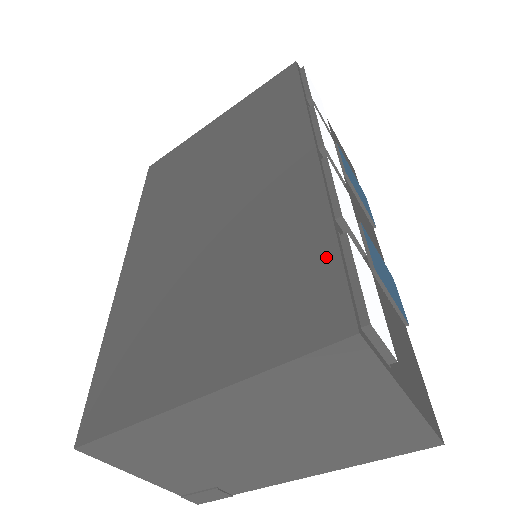
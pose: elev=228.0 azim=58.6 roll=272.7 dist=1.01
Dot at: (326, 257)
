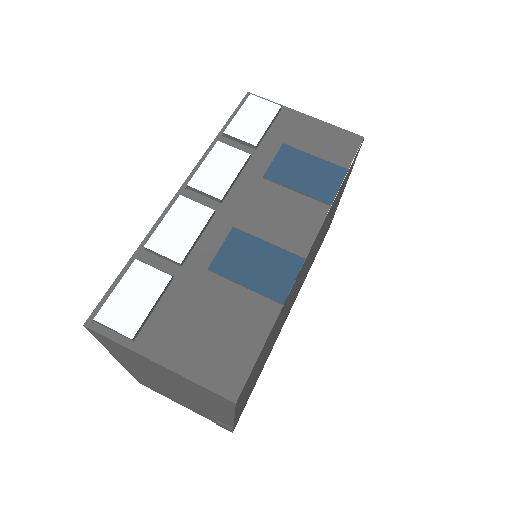
Dot at: occluded
